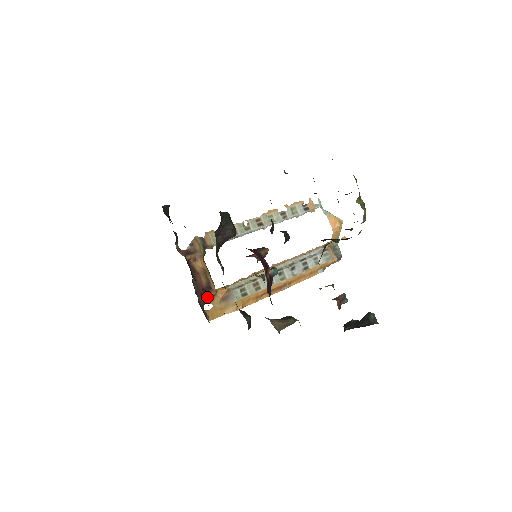
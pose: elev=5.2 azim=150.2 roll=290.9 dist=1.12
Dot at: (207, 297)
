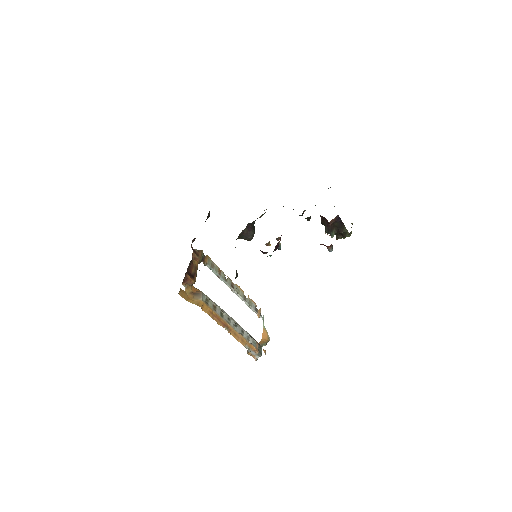
Dot at: (190, 279)
